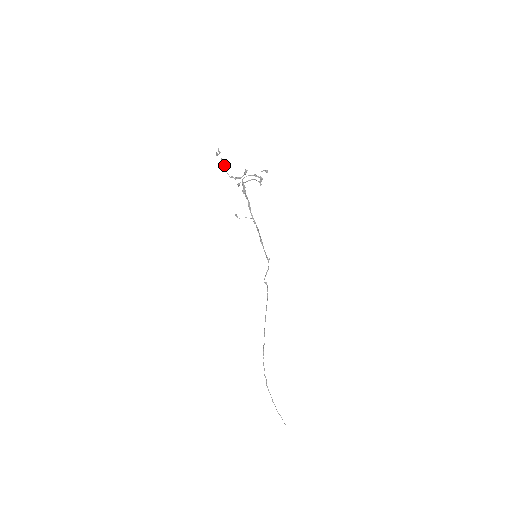
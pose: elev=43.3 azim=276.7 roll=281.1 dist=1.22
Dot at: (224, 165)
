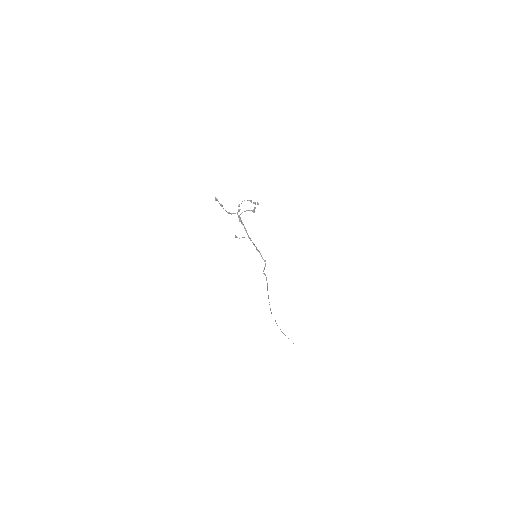
Dot at: (222, 206)
